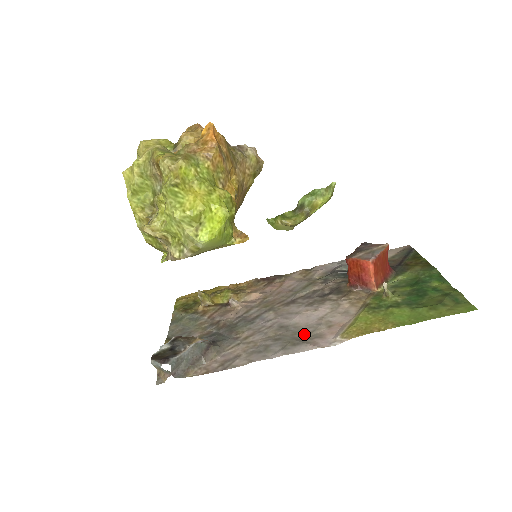
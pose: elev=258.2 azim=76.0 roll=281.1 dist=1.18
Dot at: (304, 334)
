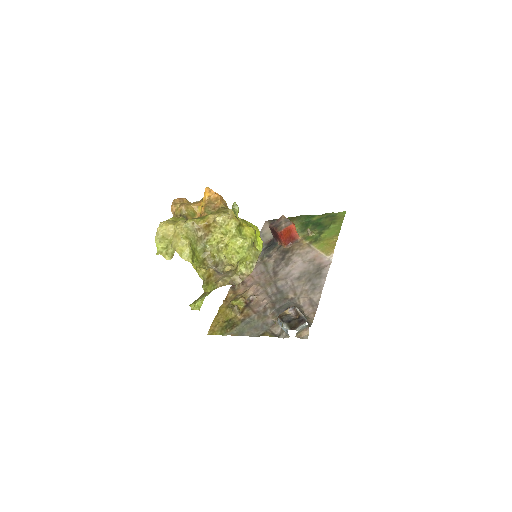
Dot at: (314, 269)
